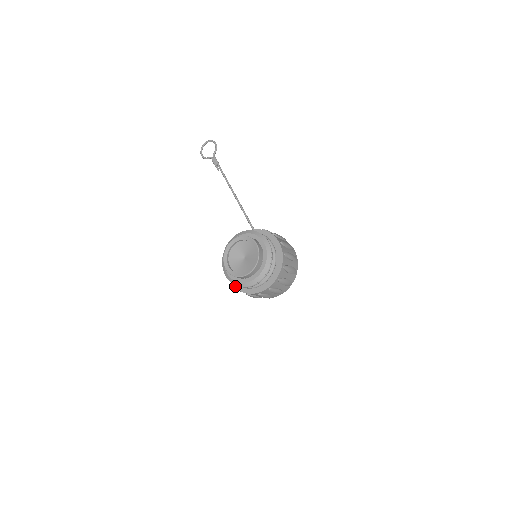
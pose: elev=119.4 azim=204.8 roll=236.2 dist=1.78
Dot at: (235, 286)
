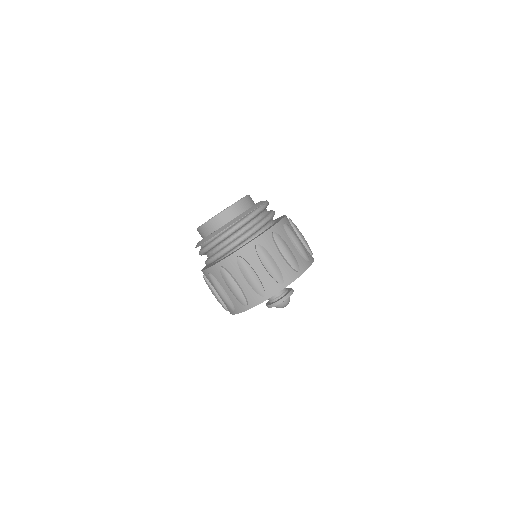
Dot at: (202, 269)
